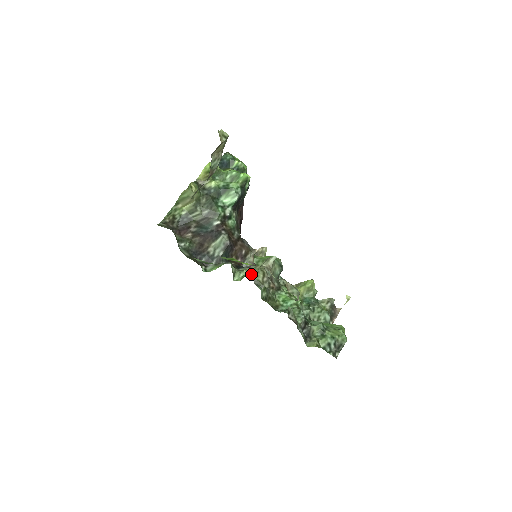
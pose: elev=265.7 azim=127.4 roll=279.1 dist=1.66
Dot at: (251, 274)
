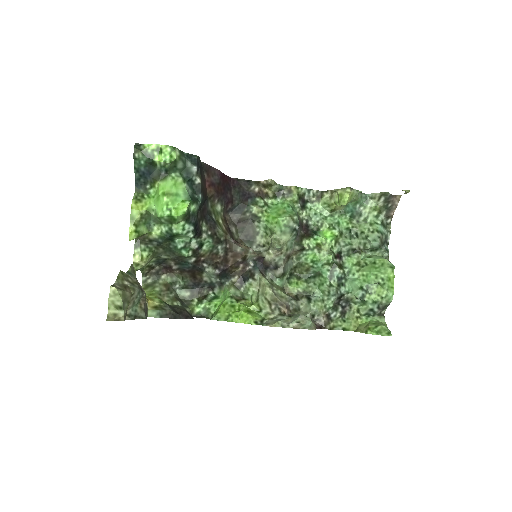
Dot at: (257, 306)
